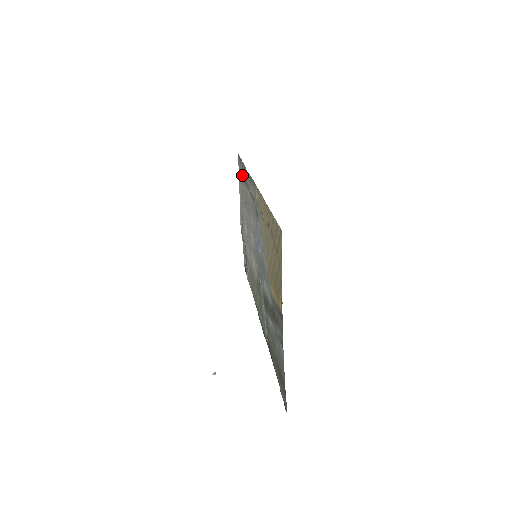
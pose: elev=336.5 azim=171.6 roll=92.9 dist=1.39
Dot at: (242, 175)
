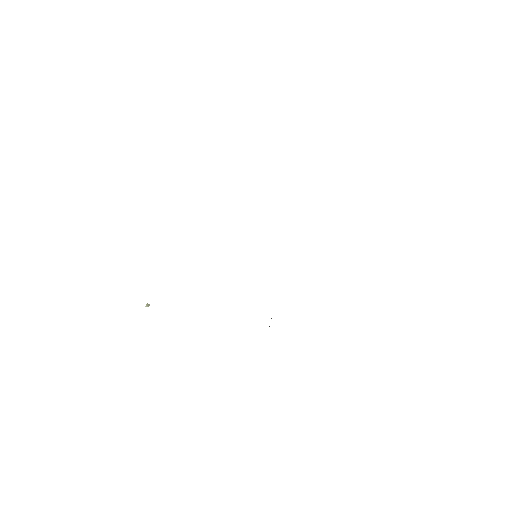
Dot at: occluded
